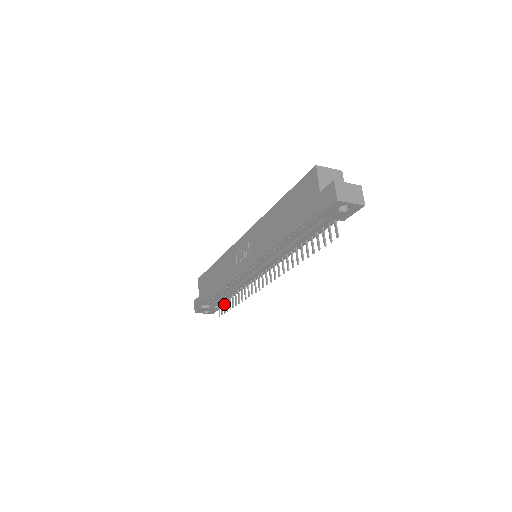
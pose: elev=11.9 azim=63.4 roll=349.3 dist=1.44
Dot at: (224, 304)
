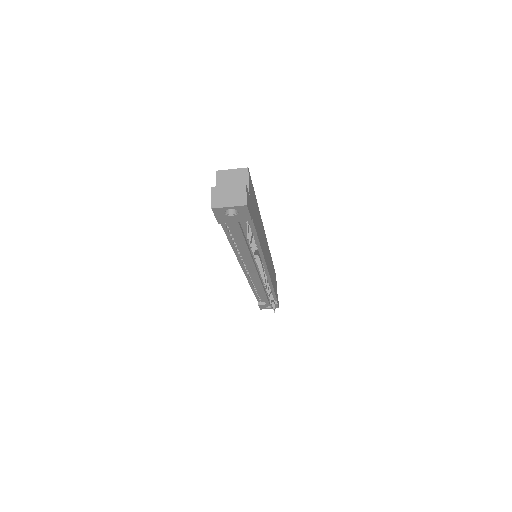
Dot at: occluded
